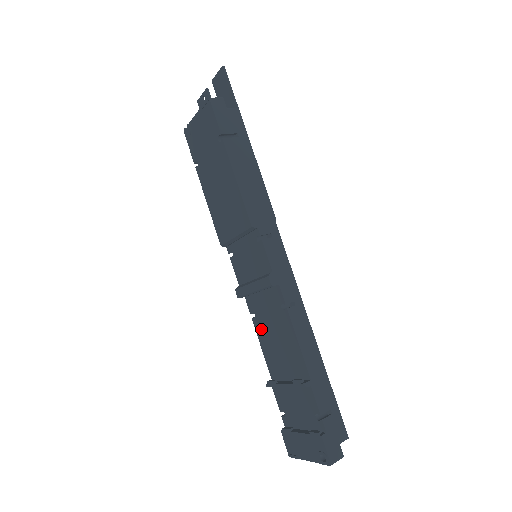
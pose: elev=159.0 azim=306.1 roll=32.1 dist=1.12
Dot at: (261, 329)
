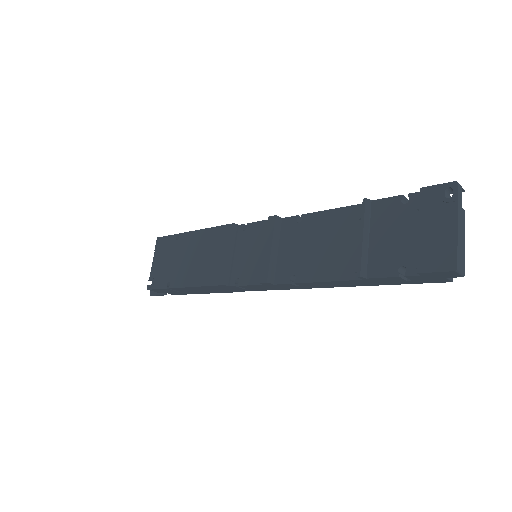
Dot at: (307, 270)
